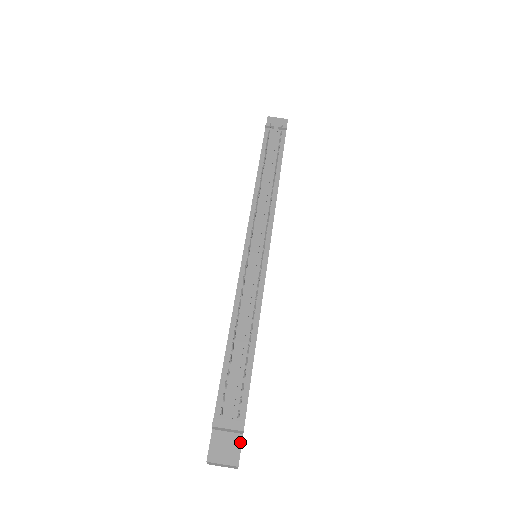
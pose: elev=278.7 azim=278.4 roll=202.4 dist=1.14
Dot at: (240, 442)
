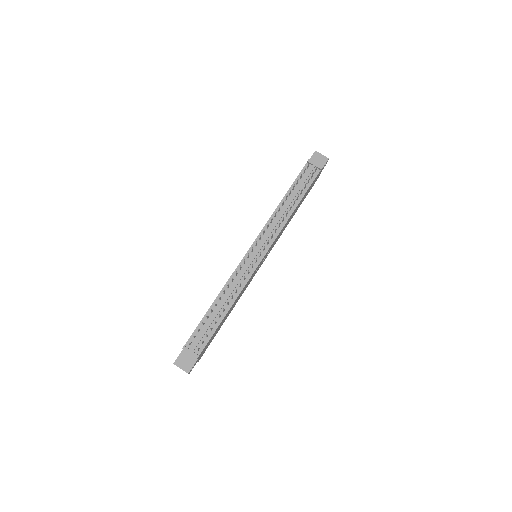
Dot at: (194, 362)
